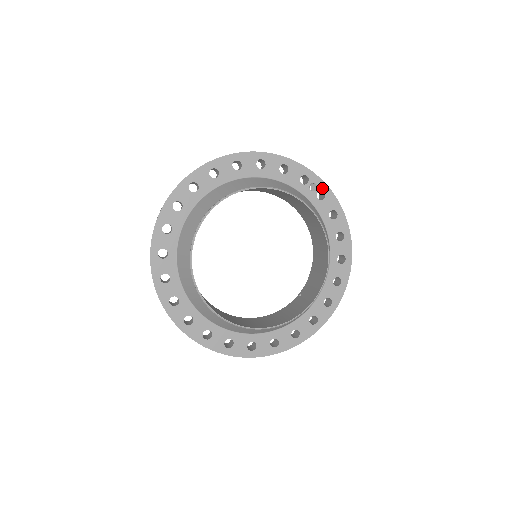
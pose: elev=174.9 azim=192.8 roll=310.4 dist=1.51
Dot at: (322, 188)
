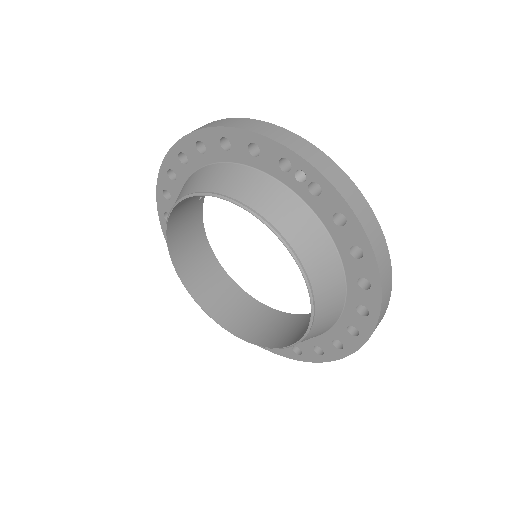
Dot at: (314, 178)
